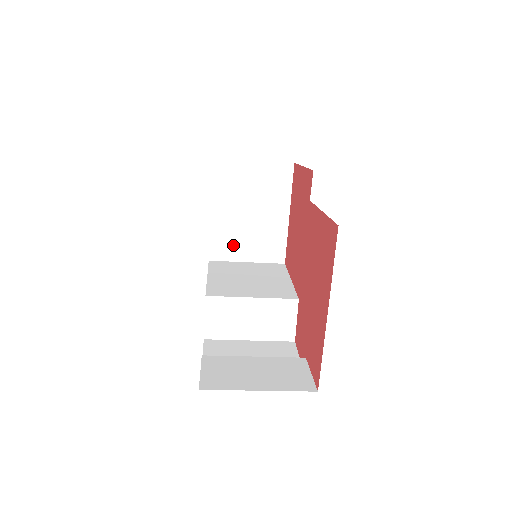
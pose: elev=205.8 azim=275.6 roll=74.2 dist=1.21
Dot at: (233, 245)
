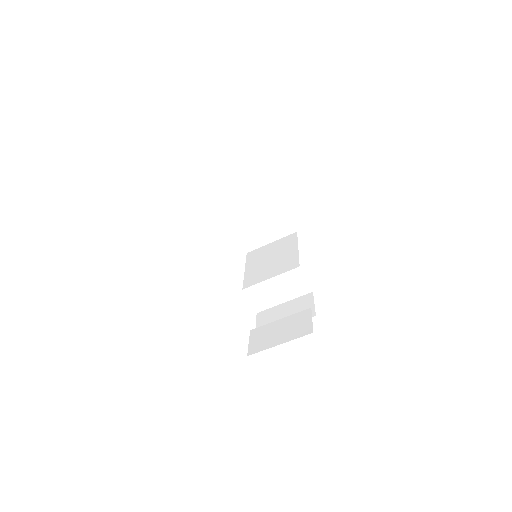
Dot at: (256, 237)
